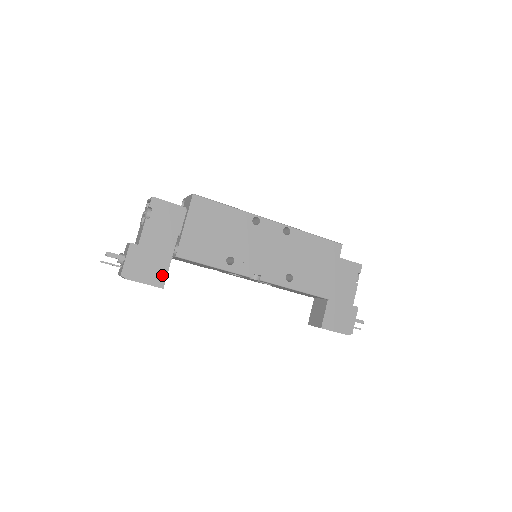
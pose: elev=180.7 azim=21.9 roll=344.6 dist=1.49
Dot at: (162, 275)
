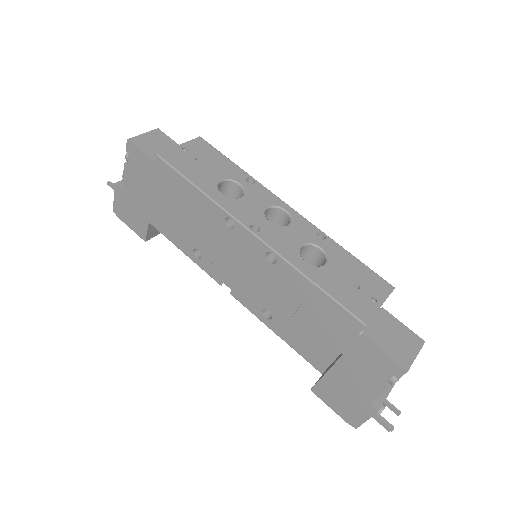
Dot at: (143, 228)
